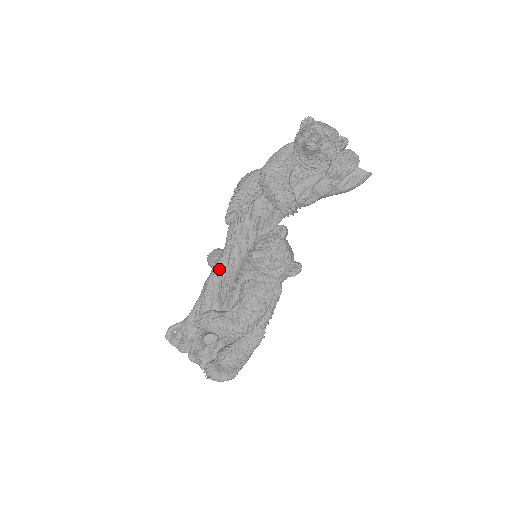
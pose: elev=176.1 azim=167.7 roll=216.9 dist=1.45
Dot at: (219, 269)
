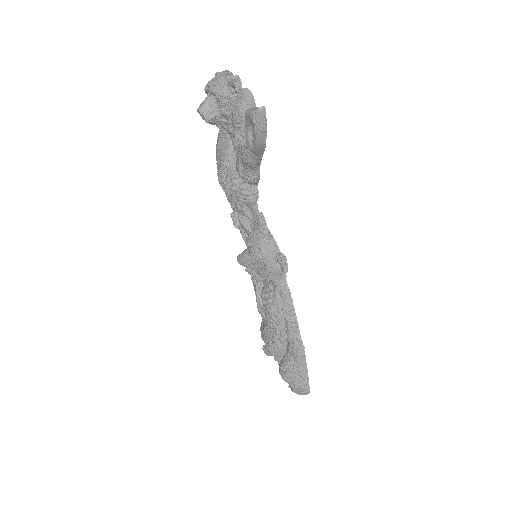
Dot at: (251, 275)
